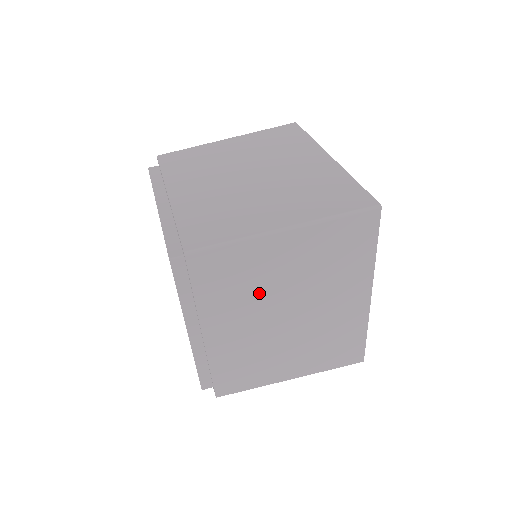
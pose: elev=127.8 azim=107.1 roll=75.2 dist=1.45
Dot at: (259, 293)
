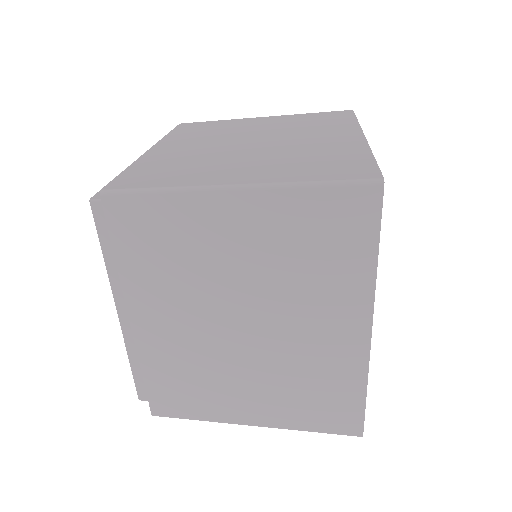
Dot at: (201, 278)
